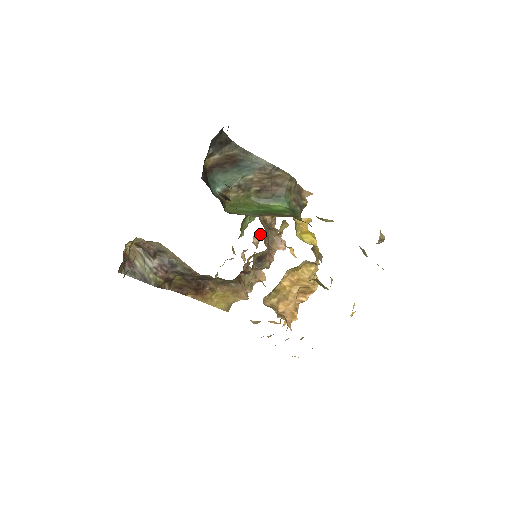
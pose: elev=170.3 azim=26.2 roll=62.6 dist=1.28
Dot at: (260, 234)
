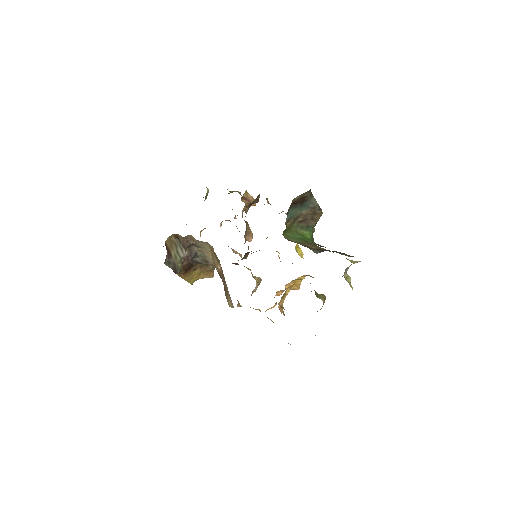
Dot at: (226, 220)
